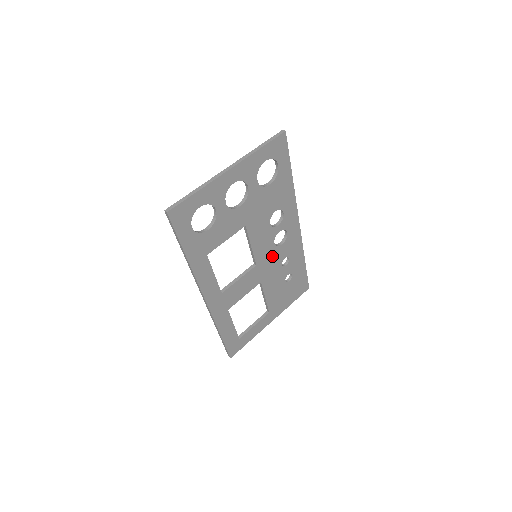
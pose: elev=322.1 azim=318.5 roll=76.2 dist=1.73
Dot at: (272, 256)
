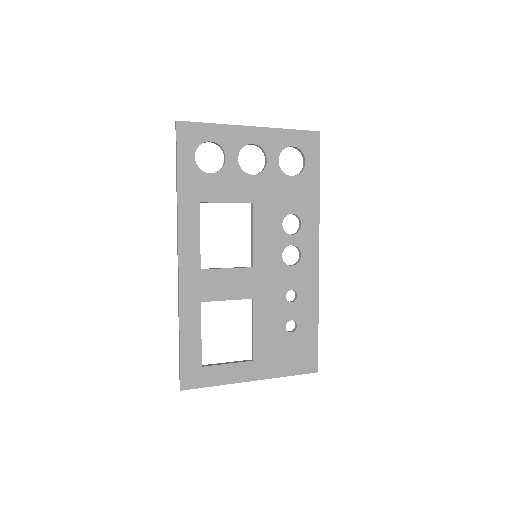
Dot at: (276, 272)
